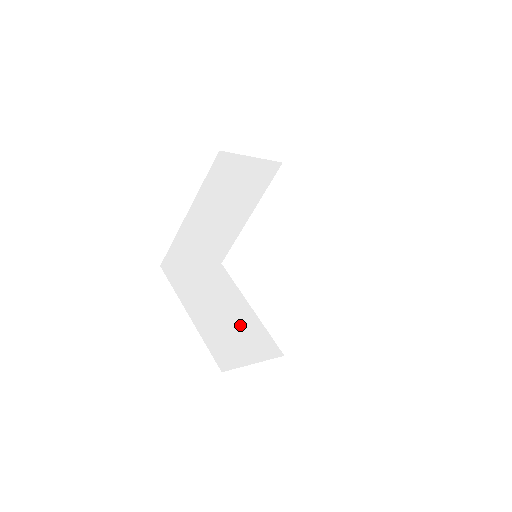
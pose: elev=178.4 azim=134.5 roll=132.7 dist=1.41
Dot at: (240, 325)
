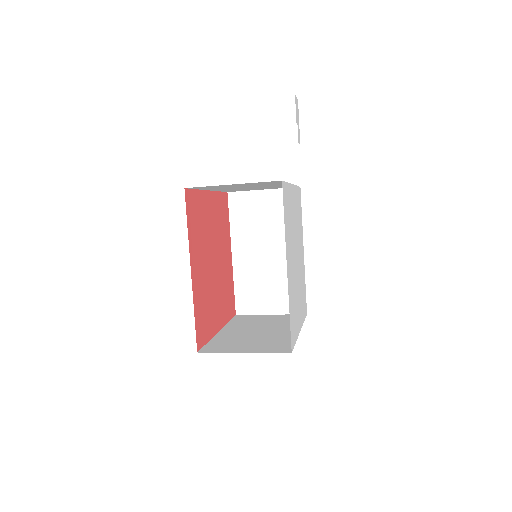
Dot at: (266, 337)
